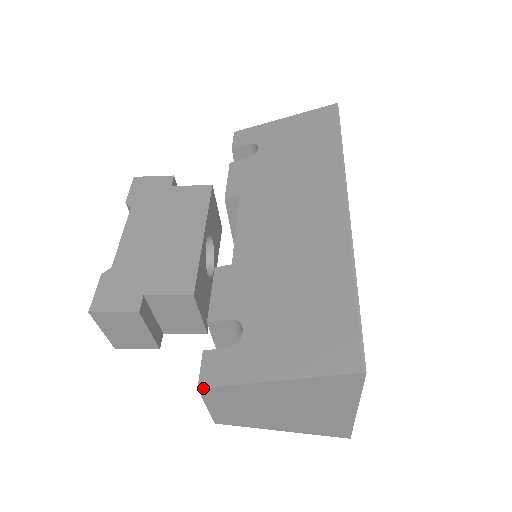
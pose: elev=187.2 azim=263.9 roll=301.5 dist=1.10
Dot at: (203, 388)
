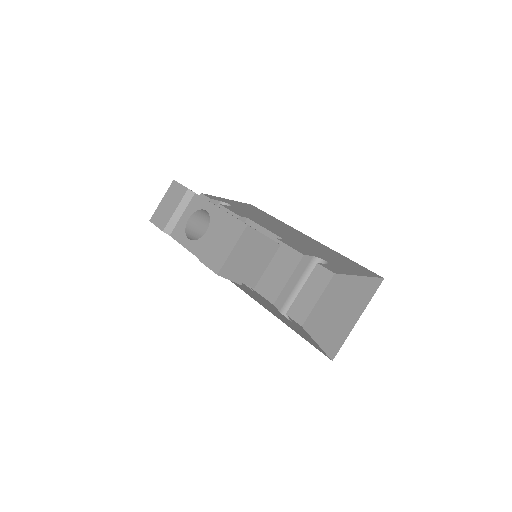
Dot at: (336, 274)
